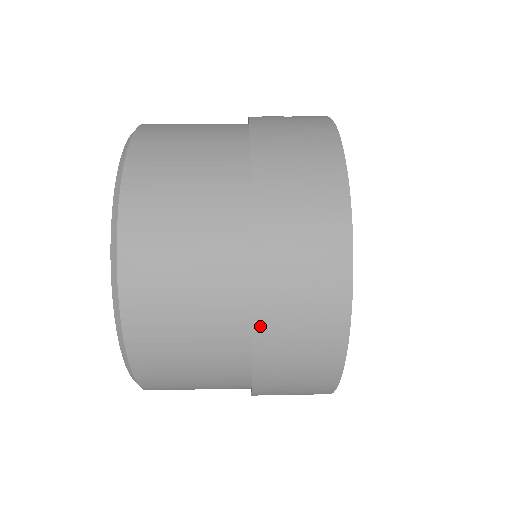
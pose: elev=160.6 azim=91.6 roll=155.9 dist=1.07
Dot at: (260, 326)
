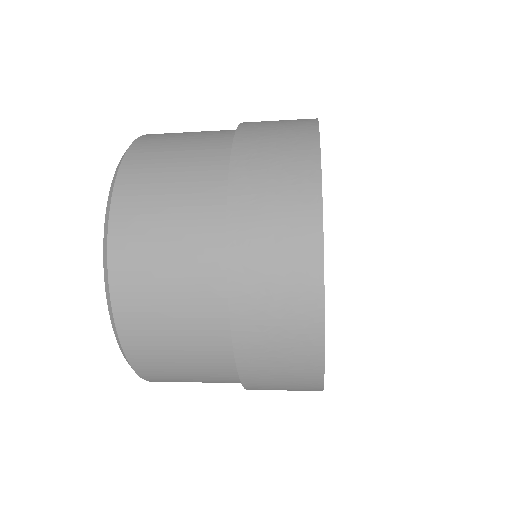
Dot at: (239, 148)
